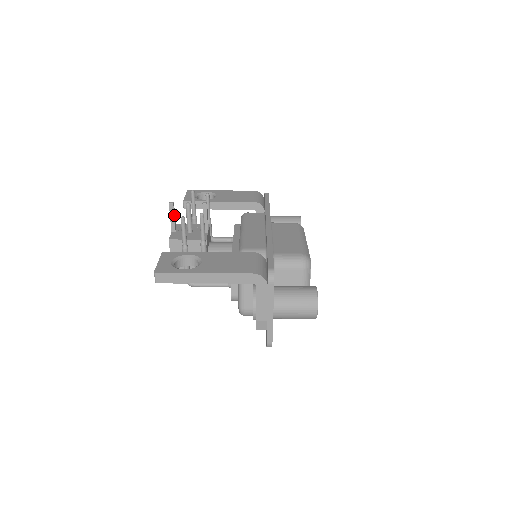
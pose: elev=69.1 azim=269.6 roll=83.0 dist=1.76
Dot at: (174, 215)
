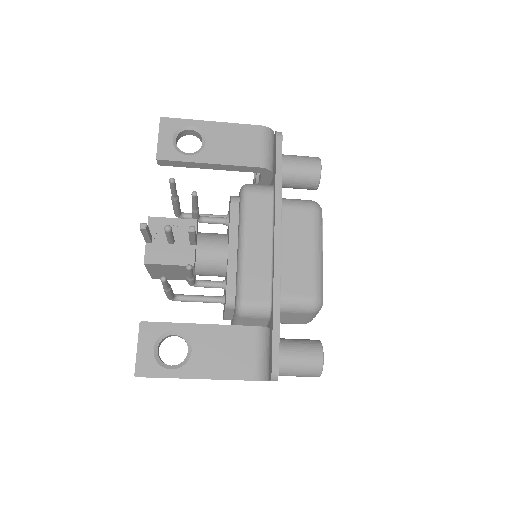
Dot at: (148, 233)
